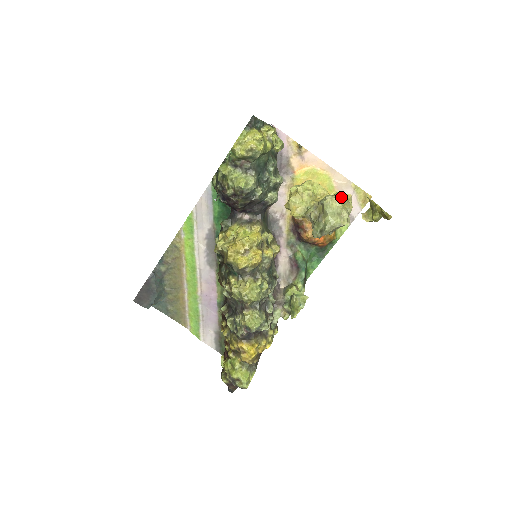
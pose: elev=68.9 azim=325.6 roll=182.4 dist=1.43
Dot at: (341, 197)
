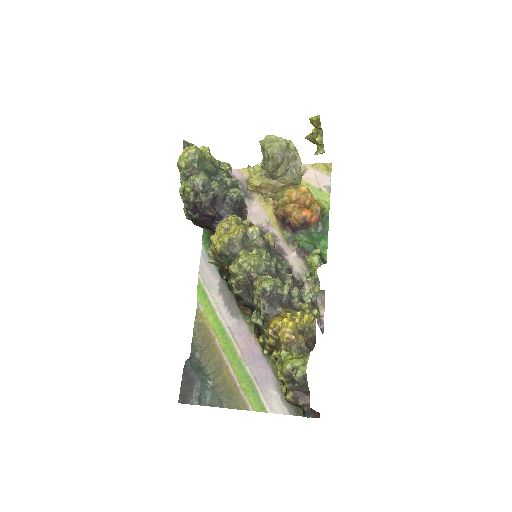
Dot at: occluded
